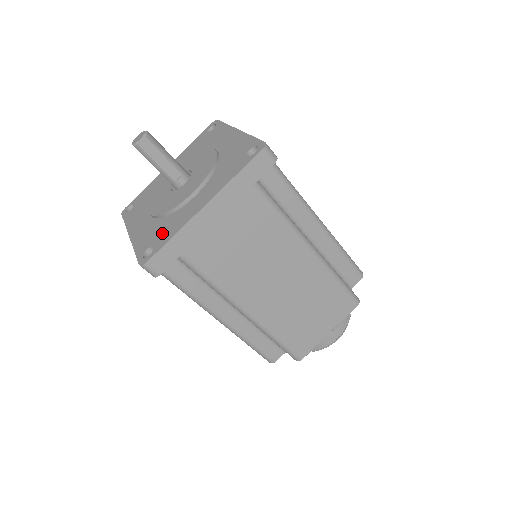
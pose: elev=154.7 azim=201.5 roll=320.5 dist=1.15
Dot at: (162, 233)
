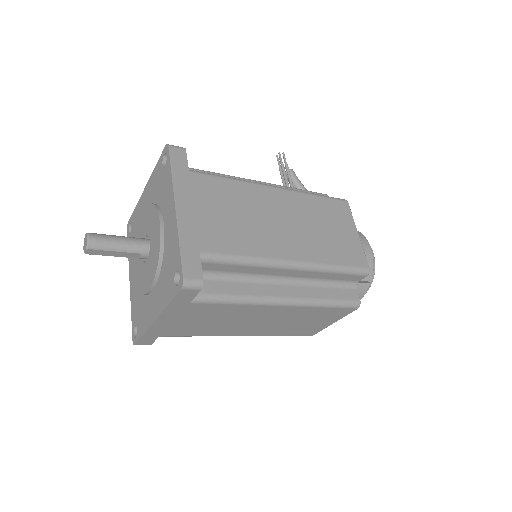
Dot at: (140, 317)
